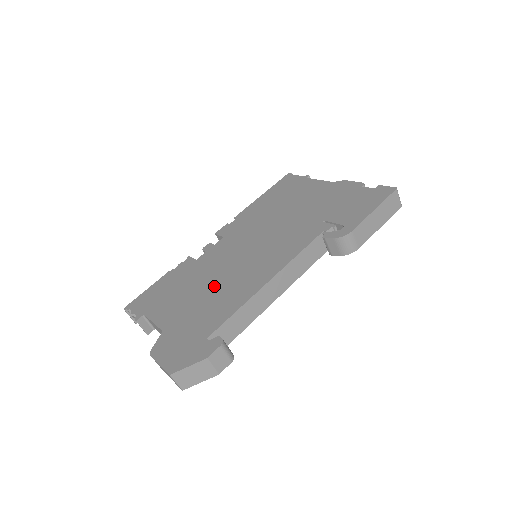
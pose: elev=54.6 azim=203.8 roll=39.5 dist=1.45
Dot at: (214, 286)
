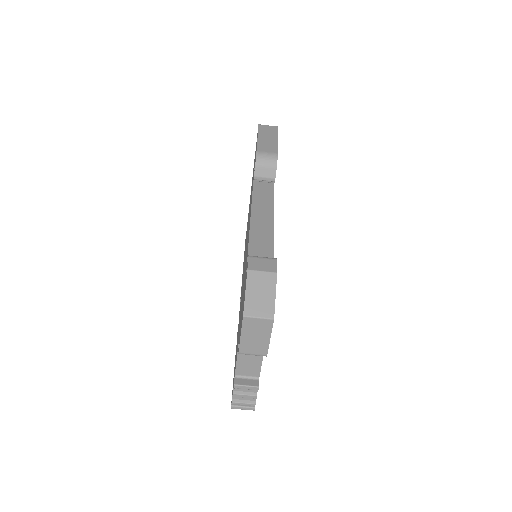
Dot at: occluded
